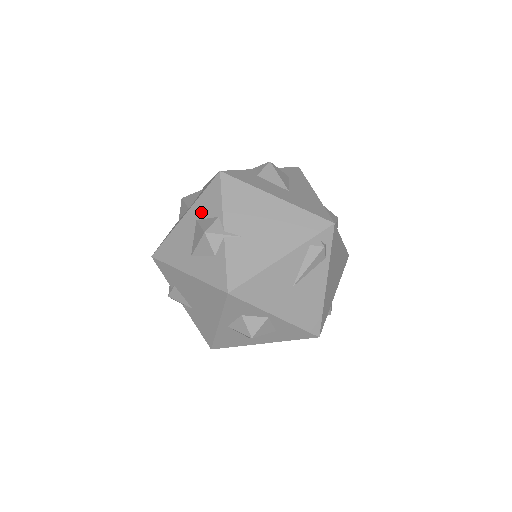
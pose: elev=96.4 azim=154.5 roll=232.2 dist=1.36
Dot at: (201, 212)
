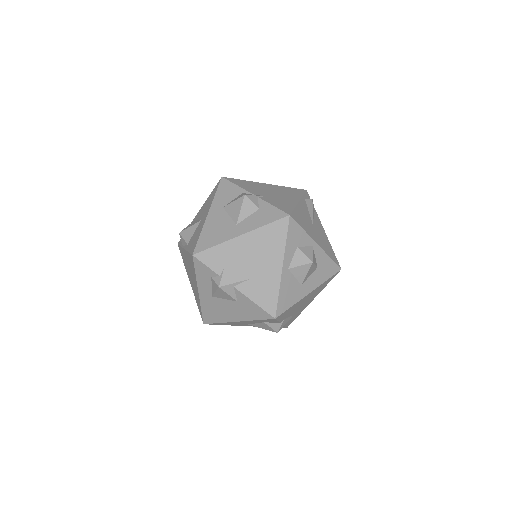
Dot at: (224, 201)
